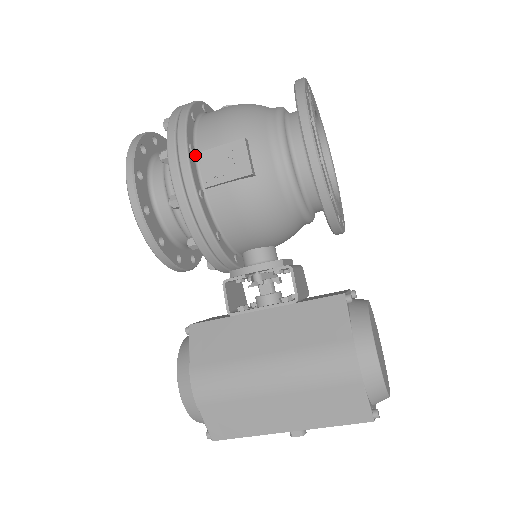
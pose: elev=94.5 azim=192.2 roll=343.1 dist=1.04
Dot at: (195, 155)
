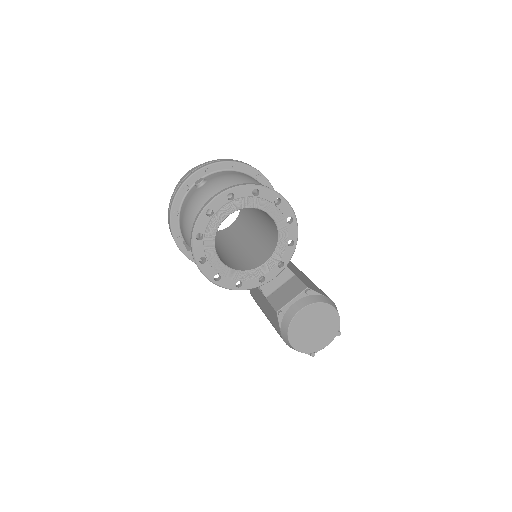
Dot at: (184, 240)
